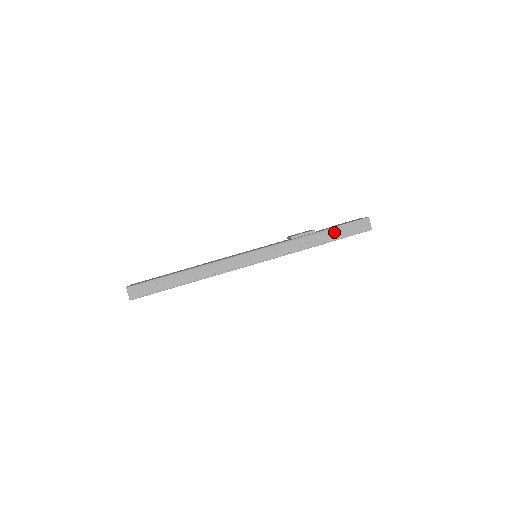
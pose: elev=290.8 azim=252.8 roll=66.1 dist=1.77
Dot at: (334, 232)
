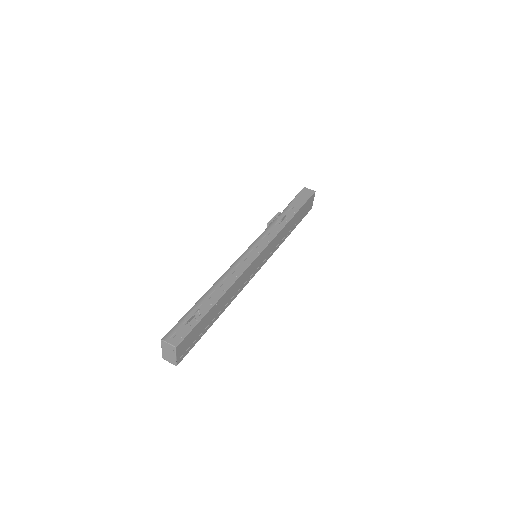
Dot at: (293, 205)
